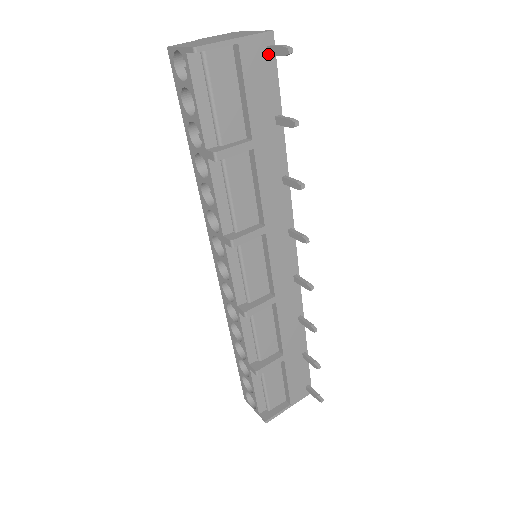
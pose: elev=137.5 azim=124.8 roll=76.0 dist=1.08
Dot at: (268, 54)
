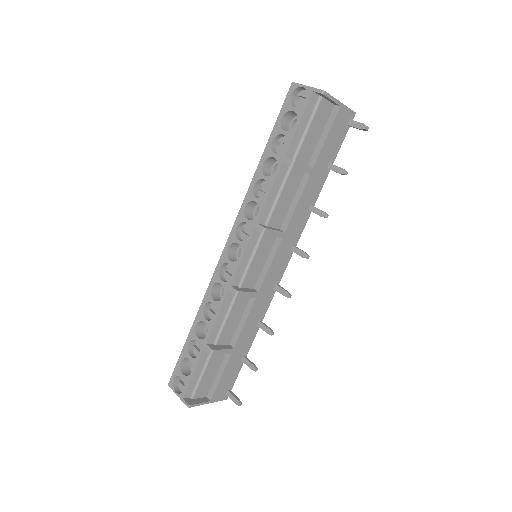
Dot at: (347, 124)
